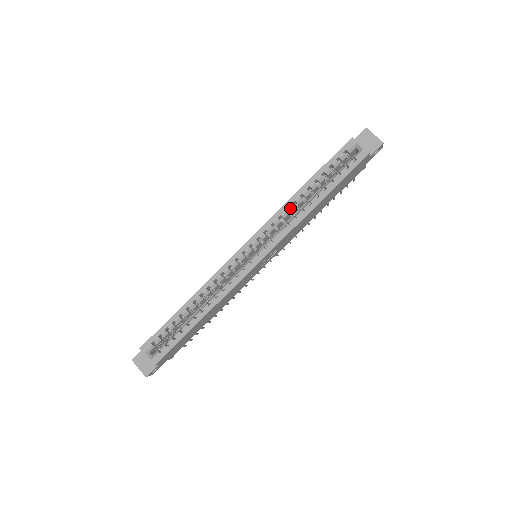
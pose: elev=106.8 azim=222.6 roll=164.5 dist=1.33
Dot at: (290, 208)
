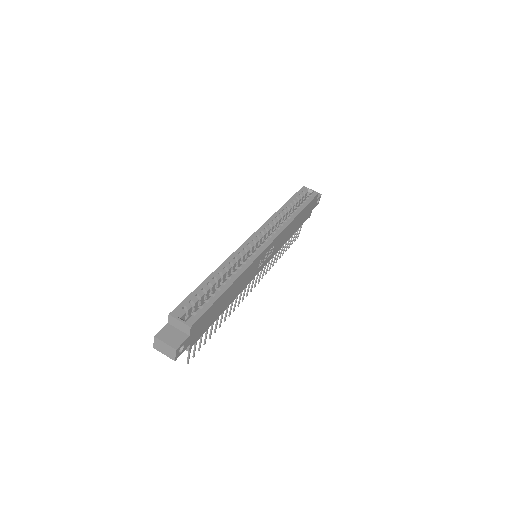
Dot at: (279, 216)
